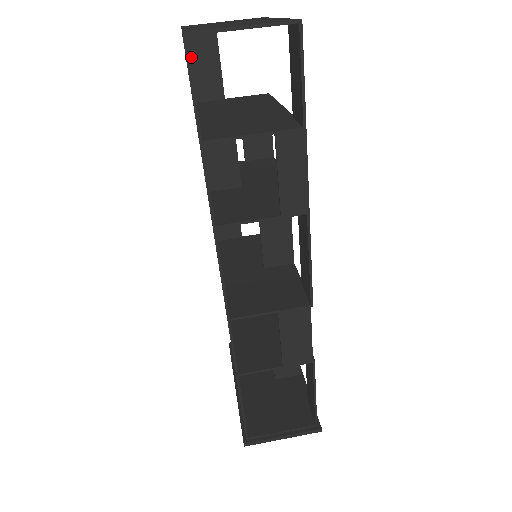
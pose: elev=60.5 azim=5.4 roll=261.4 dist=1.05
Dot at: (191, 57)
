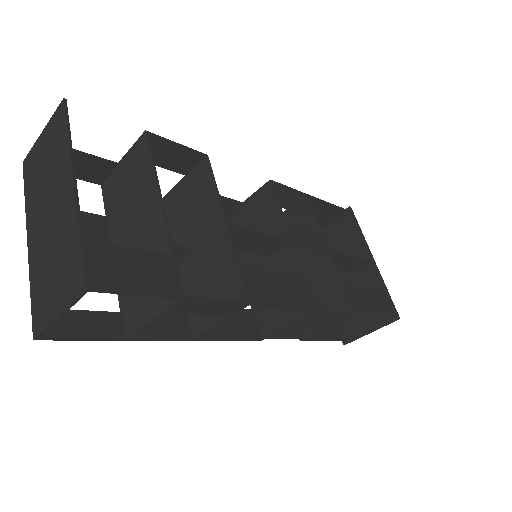
Dot at: occluded
